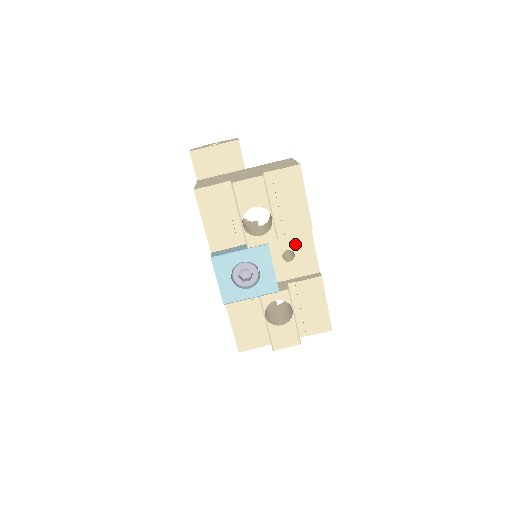
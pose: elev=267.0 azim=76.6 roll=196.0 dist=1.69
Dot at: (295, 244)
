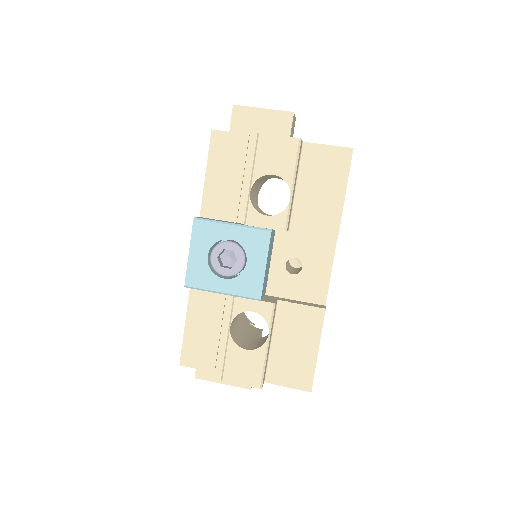
Dot at: (308, 254)
